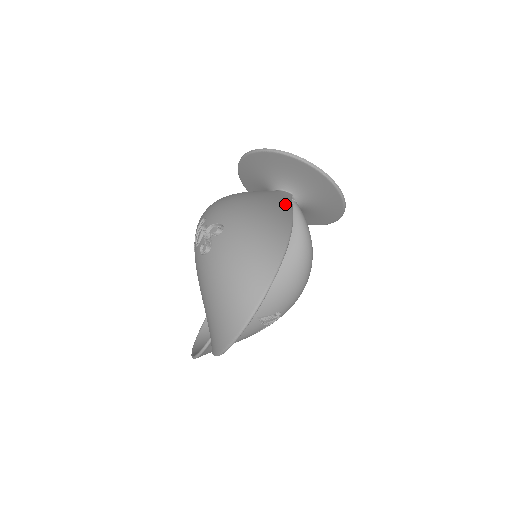
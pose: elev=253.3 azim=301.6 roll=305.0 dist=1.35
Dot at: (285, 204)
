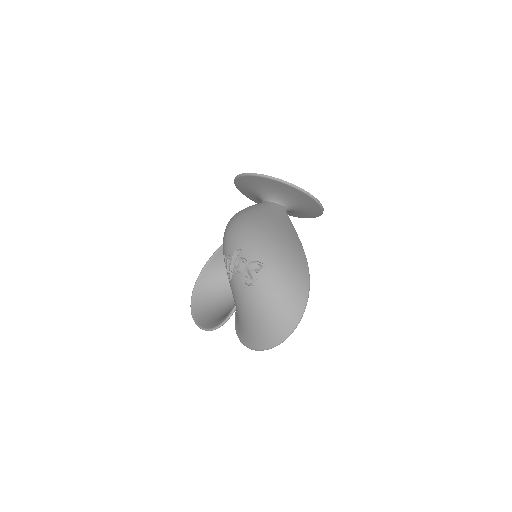
Dot at: (292, 229)
